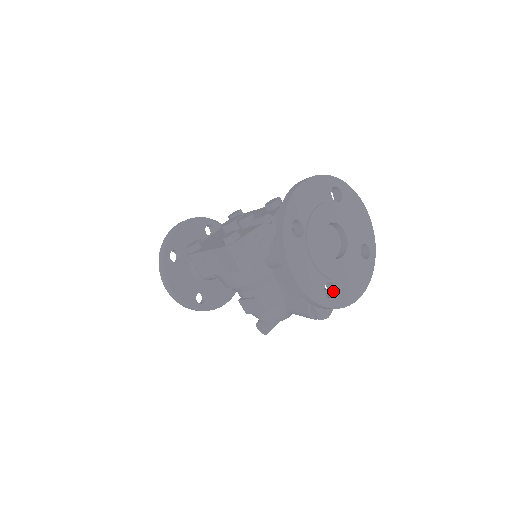
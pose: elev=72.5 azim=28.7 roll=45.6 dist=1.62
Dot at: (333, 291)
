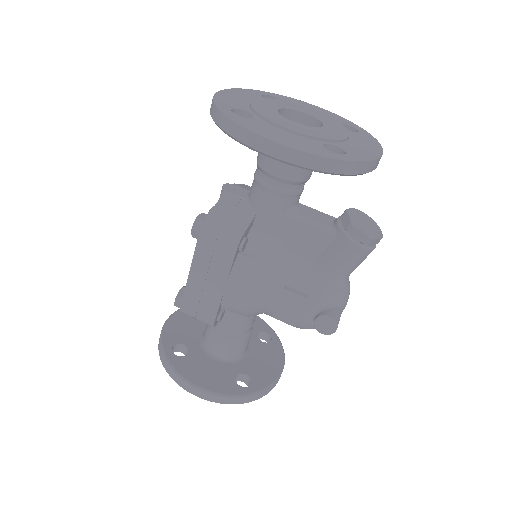
Dot at: occluded
